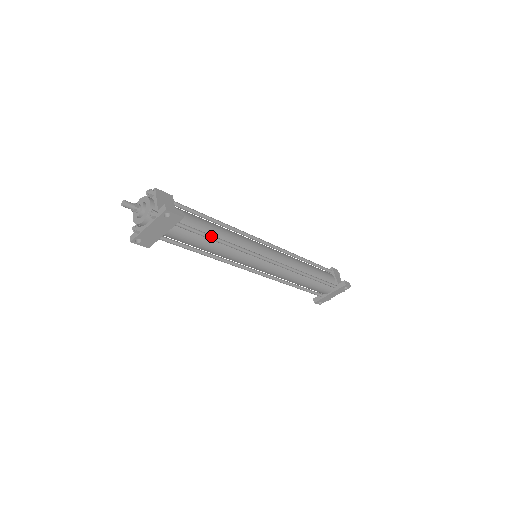
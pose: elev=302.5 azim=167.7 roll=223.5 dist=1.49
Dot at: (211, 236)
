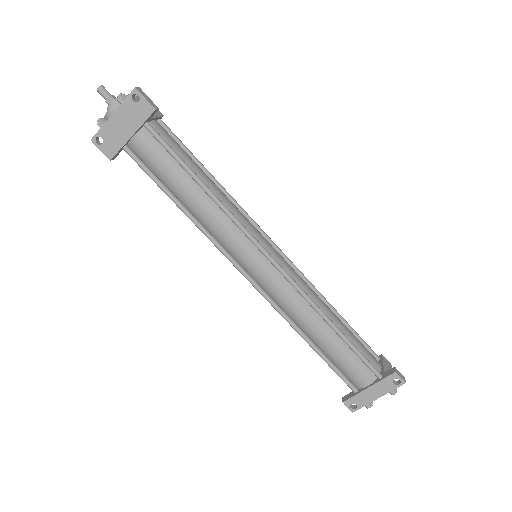
Dot at: (190, 168)
